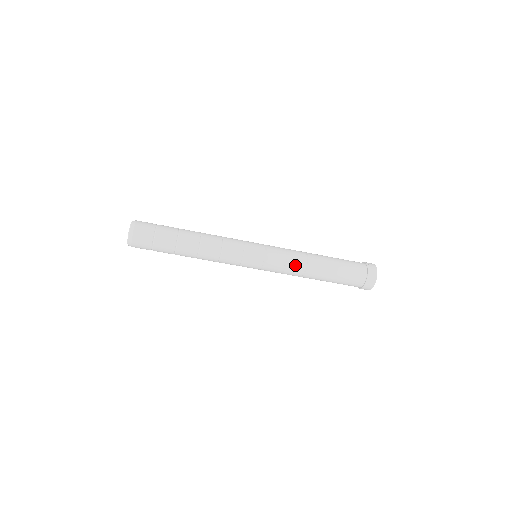
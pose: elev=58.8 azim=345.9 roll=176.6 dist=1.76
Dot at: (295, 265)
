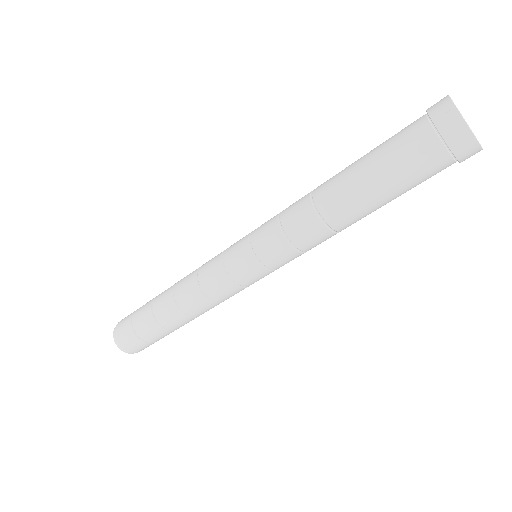
Dot at: (311, 239)
